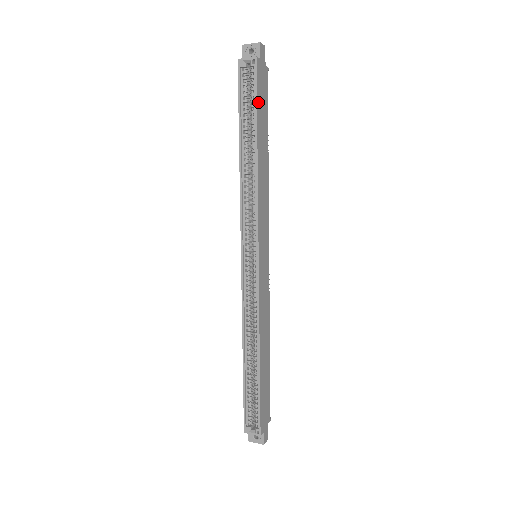
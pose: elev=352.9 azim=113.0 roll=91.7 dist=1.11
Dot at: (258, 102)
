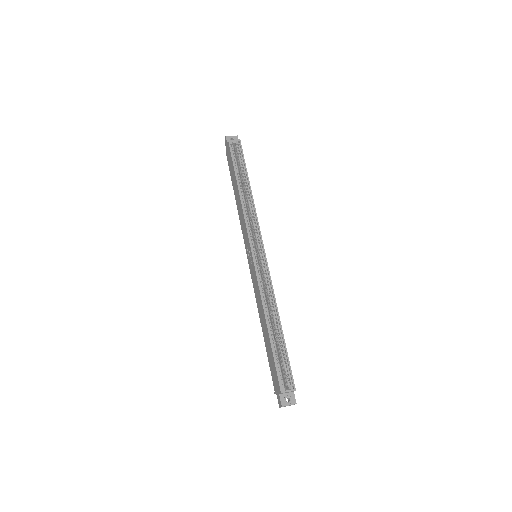
Dot at: (244, 162)
